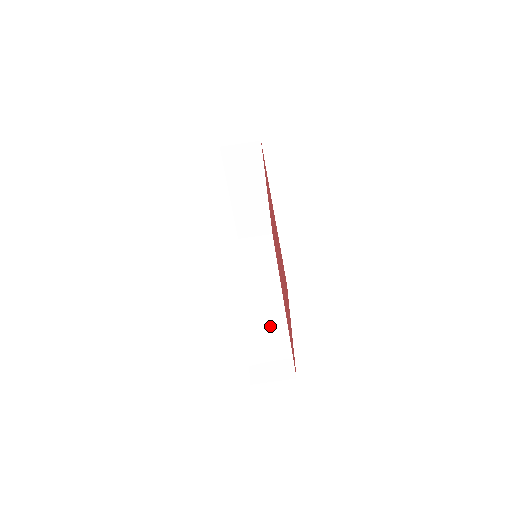
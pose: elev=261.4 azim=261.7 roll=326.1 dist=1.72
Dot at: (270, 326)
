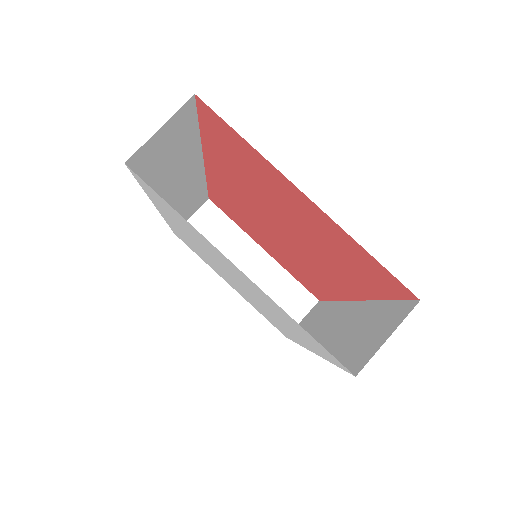
Dot at: (351, 324)
